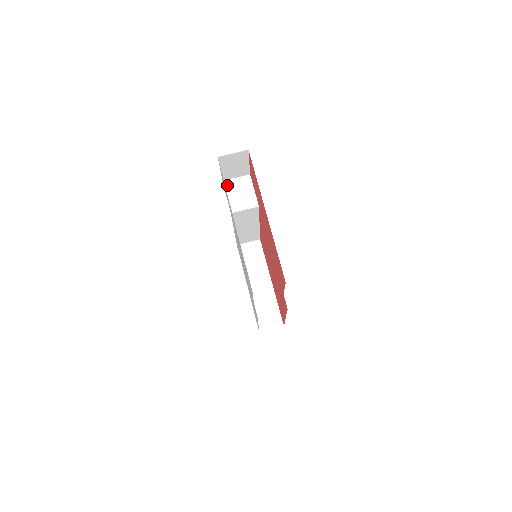
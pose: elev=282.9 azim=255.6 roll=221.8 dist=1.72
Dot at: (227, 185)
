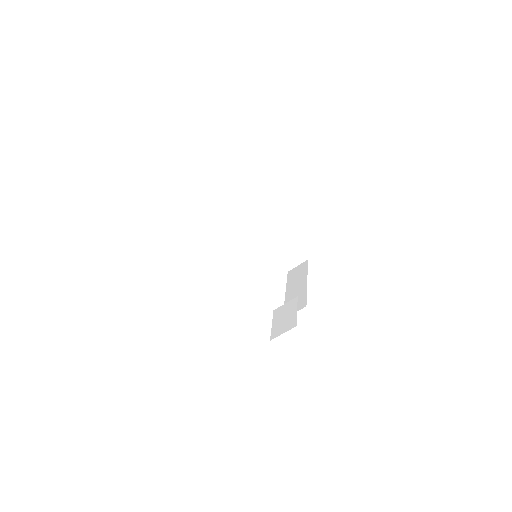
Dot at: (192, 215)
